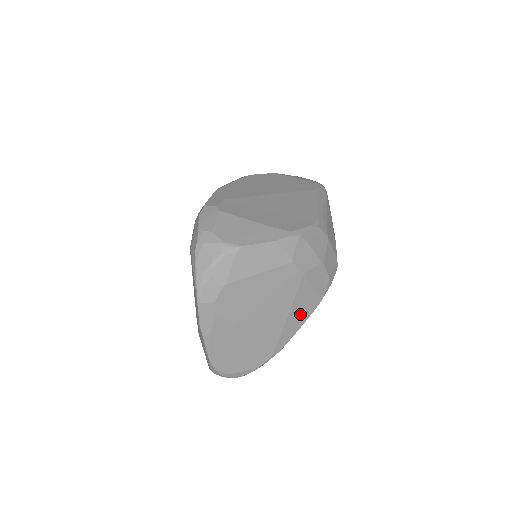
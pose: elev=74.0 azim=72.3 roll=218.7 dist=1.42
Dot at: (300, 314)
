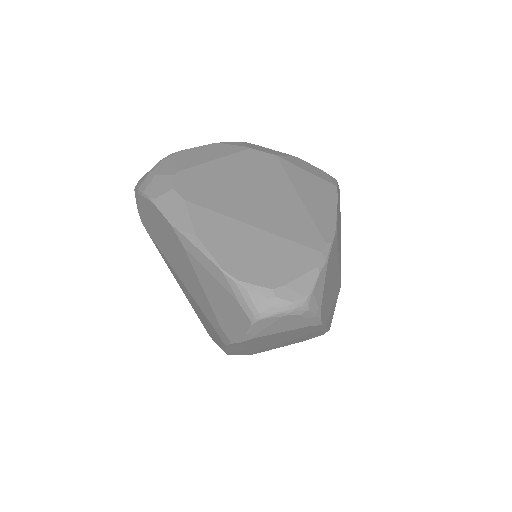
Dot at: (318, 196)
